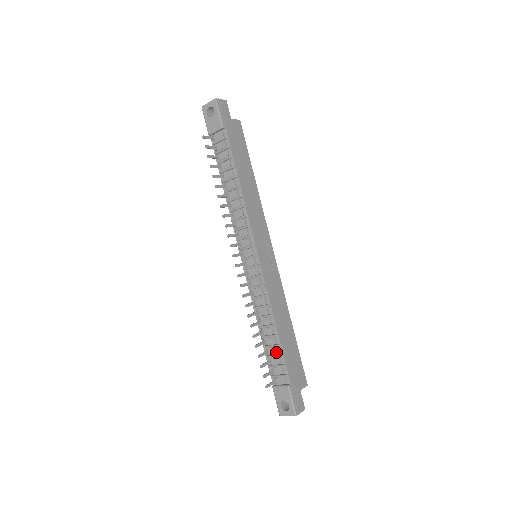
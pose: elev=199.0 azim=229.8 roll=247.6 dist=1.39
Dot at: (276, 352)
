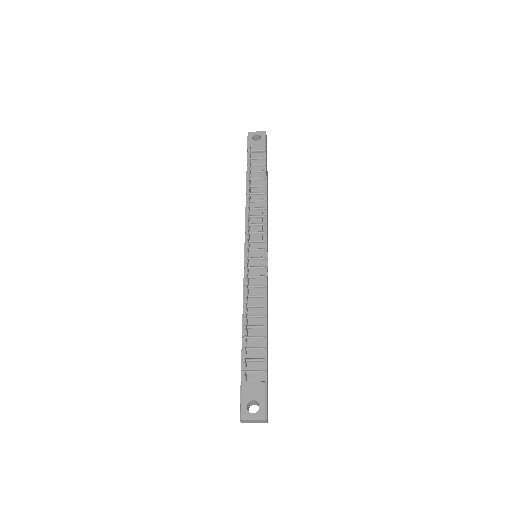
Dot at: (258, 344)
